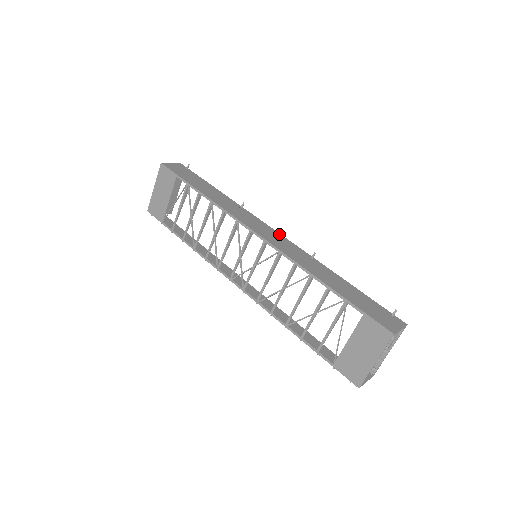
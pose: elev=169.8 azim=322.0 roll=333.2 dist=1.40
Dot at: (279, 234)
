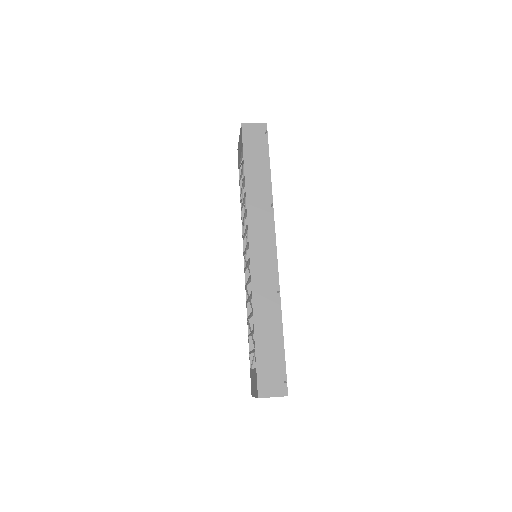
Dot at: (275, 253)
